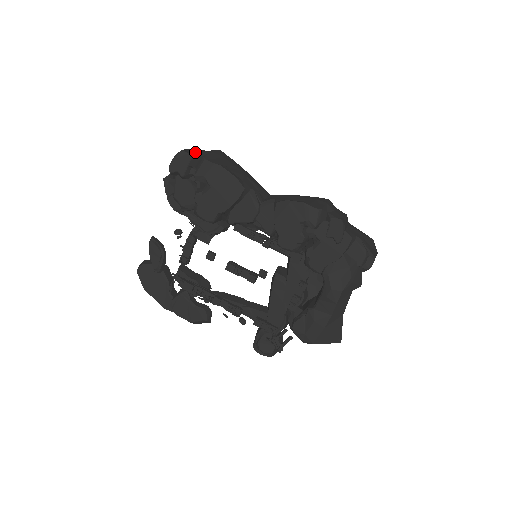
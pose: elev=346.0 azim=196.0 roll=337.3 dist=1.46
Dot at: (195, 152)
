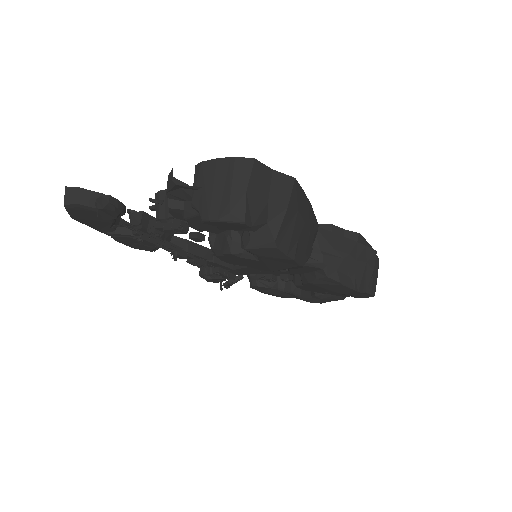
Dot at: (262, 211)
